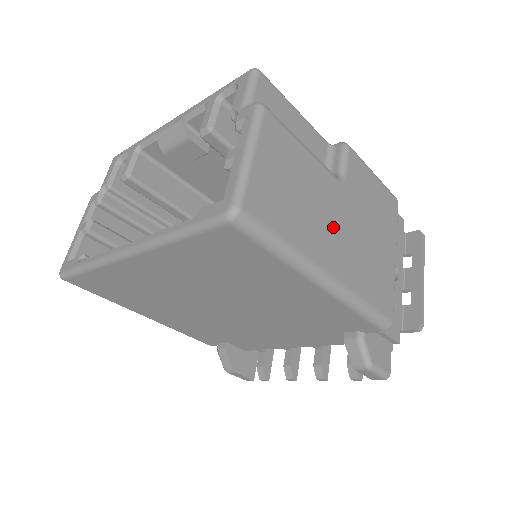
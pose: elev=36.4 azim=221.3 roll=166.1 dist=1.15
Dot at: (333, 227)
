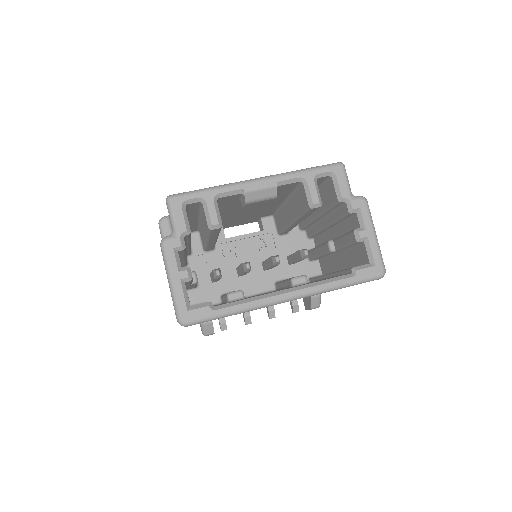
Dot at: occluded
